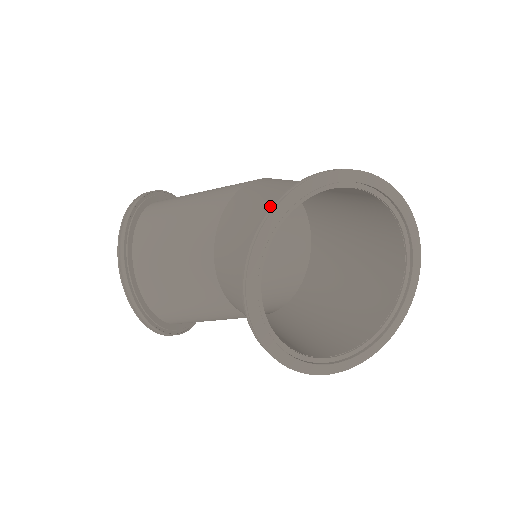
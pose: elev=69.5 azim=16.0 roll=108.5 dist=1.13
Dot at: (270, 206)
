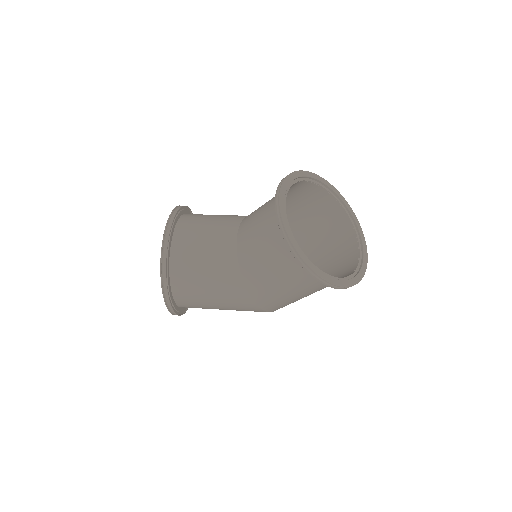
Dot at: occluded
